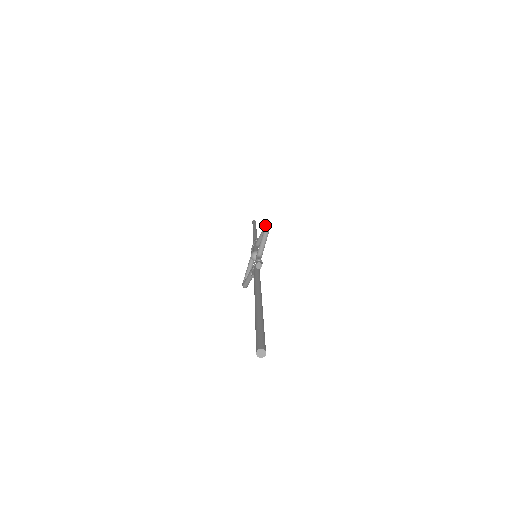
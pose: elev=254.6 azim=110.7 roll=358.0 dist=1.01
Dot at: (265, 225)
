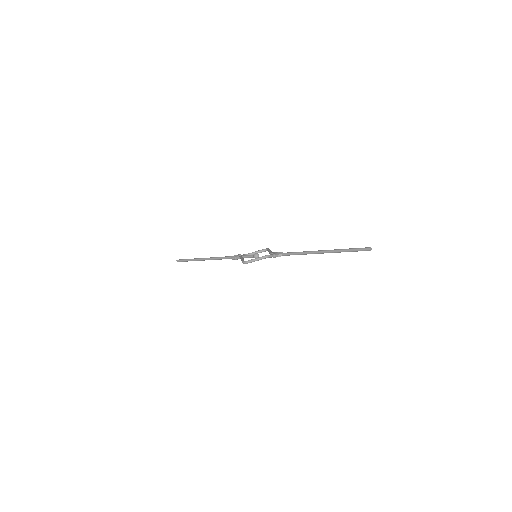
Dot at: (268, 248)
